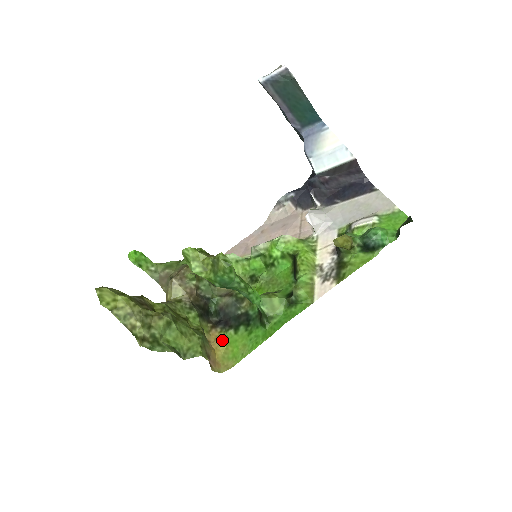
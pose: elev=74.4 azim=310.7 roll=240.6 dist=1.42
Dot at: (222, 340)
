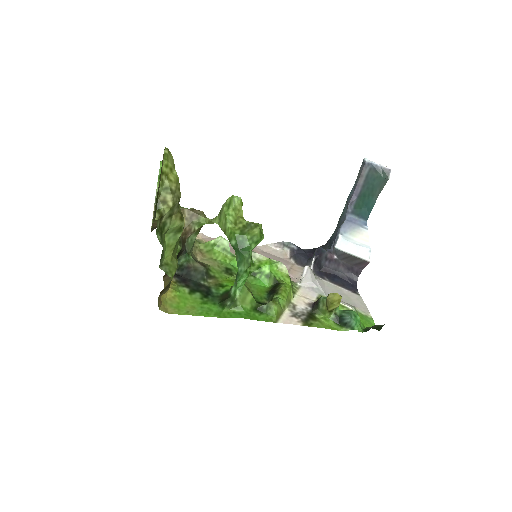
Dot at: (174, 288)
